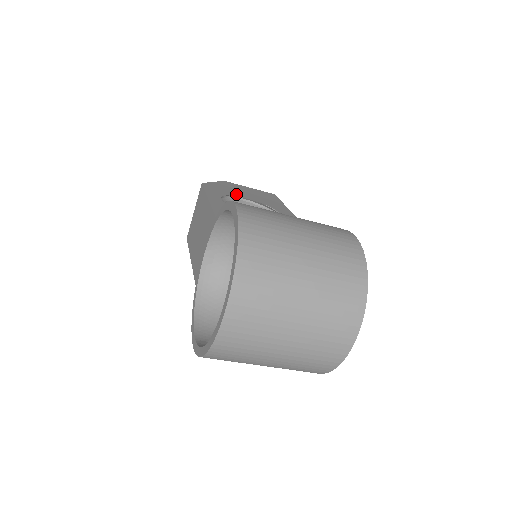
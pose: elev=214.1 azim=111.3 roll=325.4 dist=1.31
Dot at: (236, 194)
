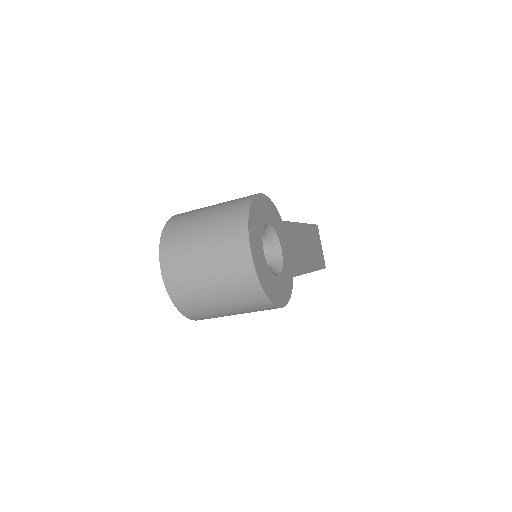
Dot at: occluded
